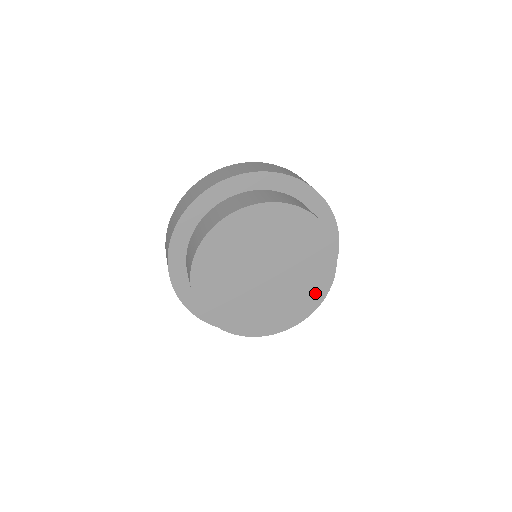
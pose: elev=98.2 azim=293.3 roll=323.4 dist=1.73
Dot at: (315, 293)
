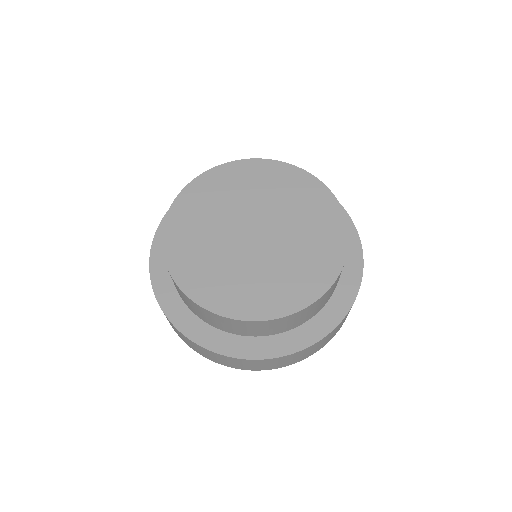
Dot at: (318, 273)
